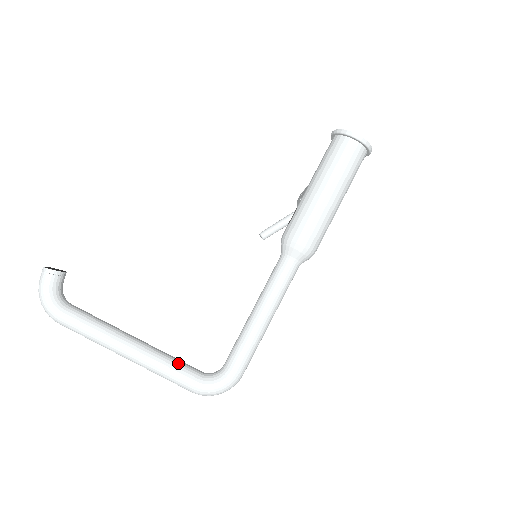
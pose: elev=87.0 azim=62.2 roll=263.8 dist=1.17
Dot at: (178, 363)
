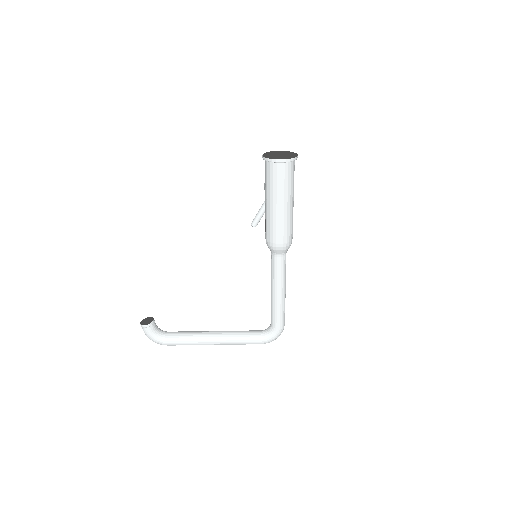
Dot at: (245, 335)
